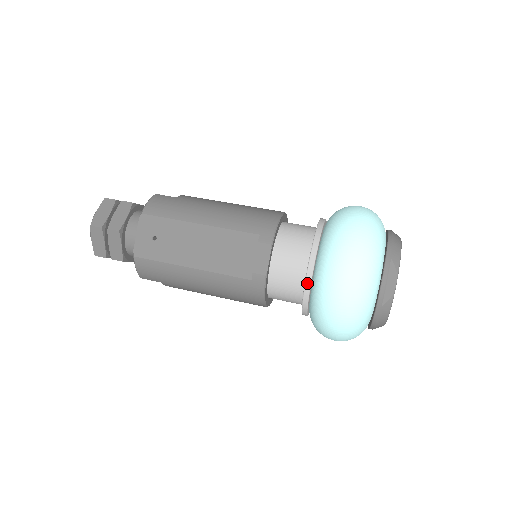
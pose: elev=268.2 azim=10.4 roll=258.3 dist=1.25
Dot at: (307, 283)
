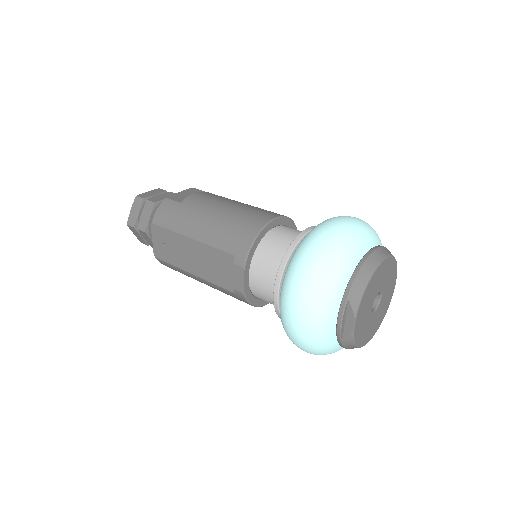
Dot at: (275, 307)
